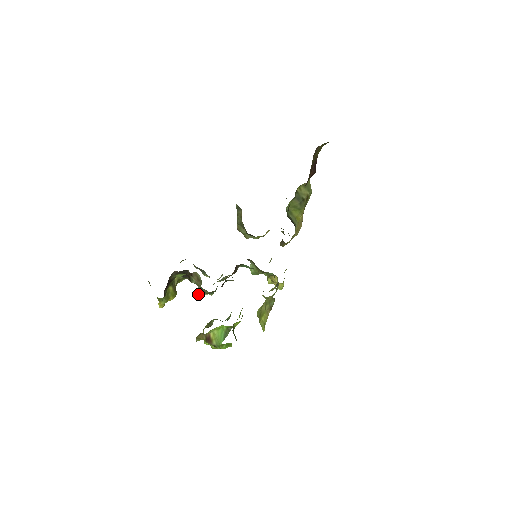
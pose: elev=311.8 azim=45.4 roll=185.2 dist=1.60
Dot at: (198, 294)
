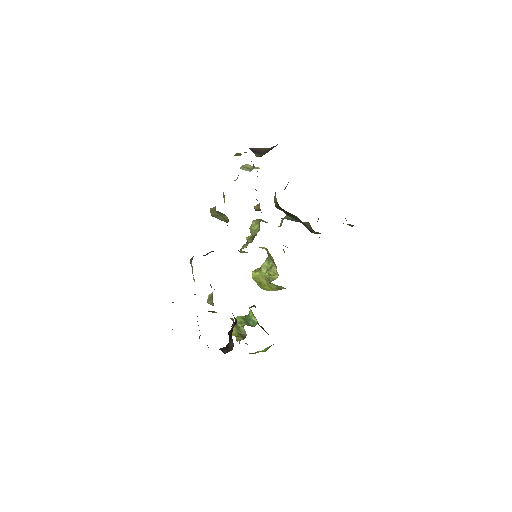
Dot at: (212, 305)
